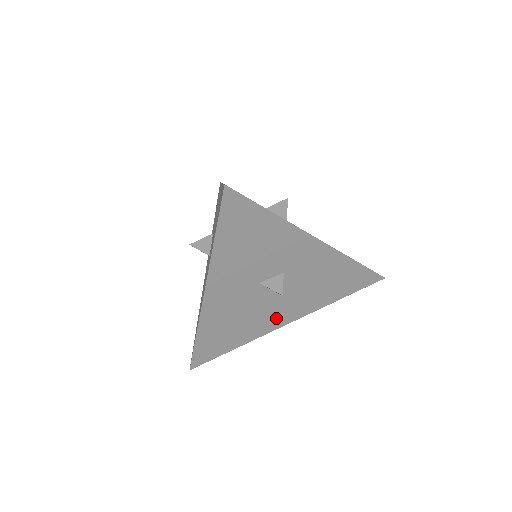
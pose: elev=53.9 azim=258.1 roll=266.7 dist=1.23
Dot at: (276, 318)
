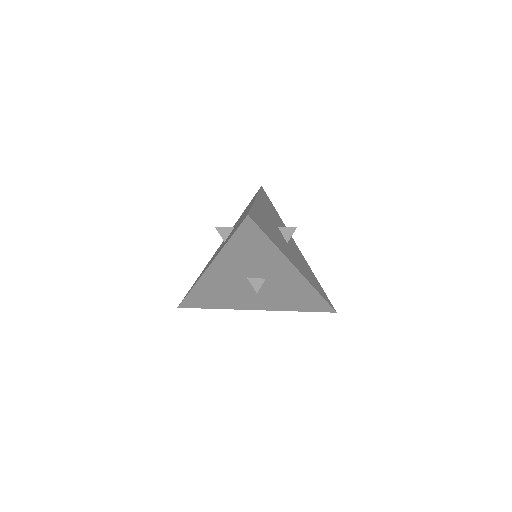
Dot at: (249, 303)
